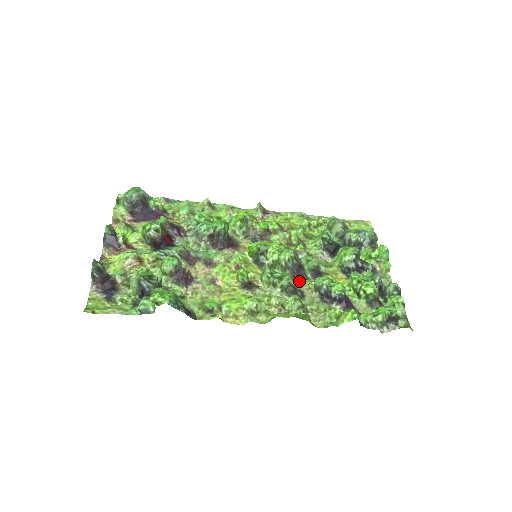
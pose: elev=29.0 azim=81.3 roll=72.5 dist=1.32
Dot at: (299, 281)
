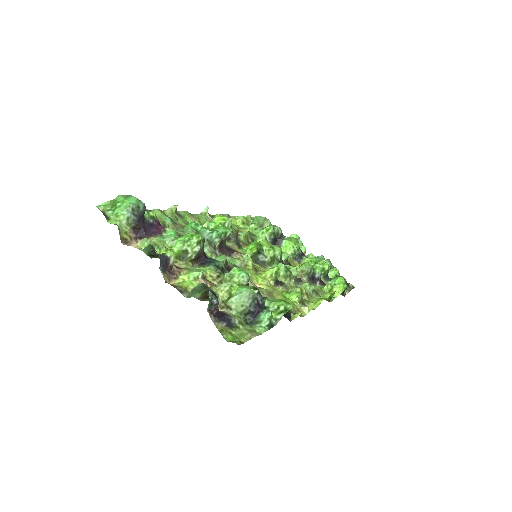
Dot at: occluded
